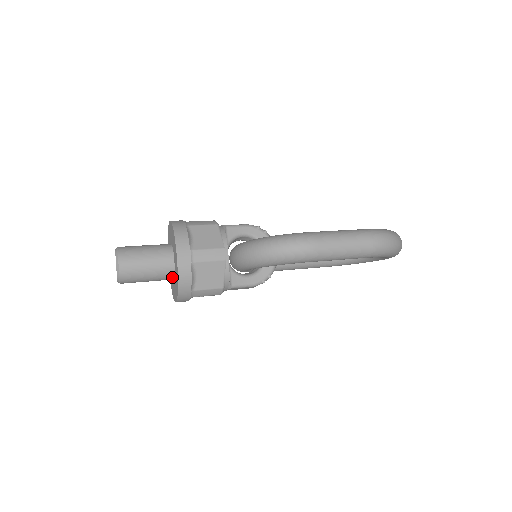
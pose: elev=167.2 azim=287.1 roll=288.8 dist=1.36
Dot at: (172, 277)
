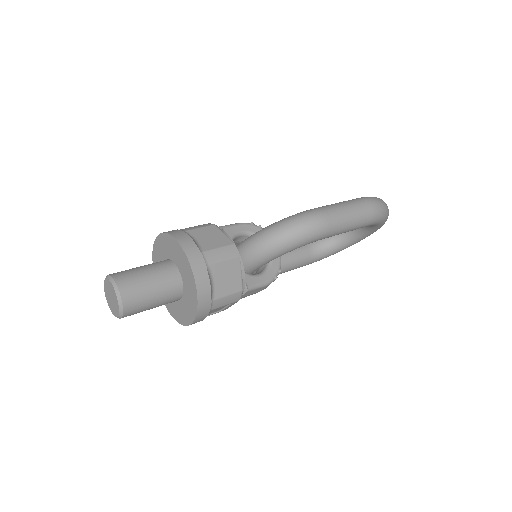
Dot at: (180, 295)
